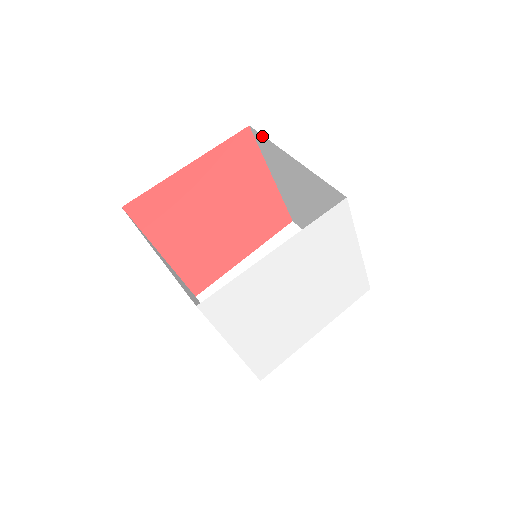
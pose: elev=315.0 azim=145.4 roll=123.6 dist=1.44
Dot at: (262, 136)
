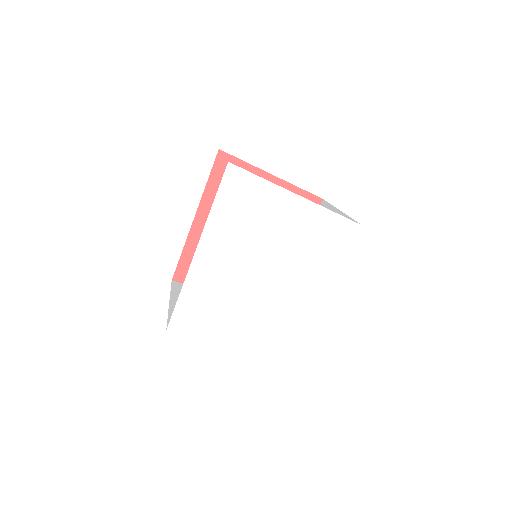
Dot at: (327, 203)
